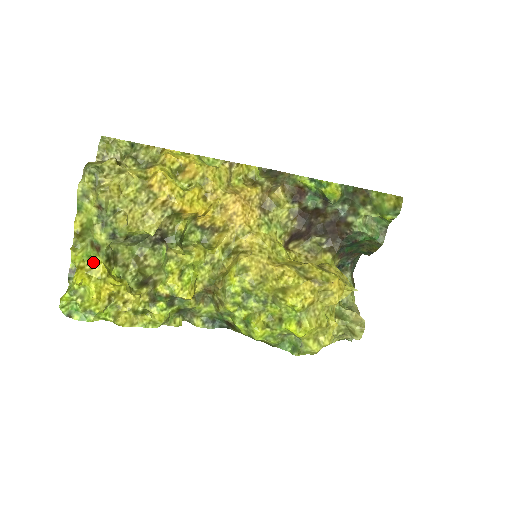
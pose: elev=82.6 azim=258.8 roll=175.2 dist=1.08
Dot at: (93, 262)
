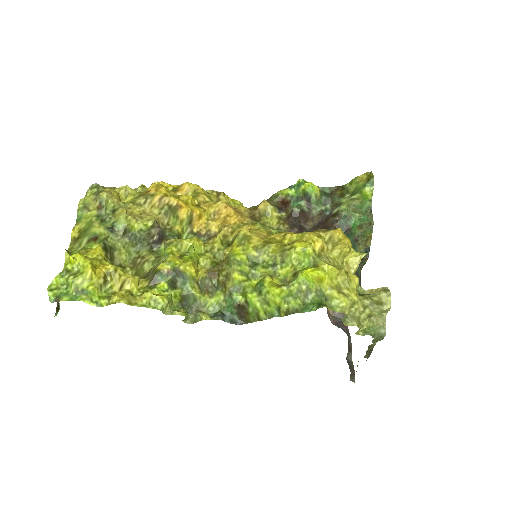
Dot at: (89, 249)
